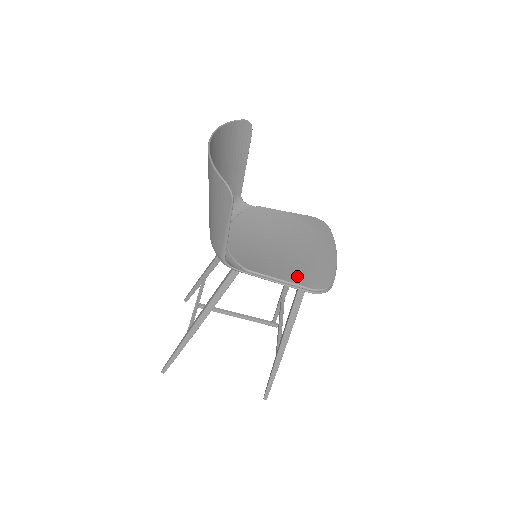
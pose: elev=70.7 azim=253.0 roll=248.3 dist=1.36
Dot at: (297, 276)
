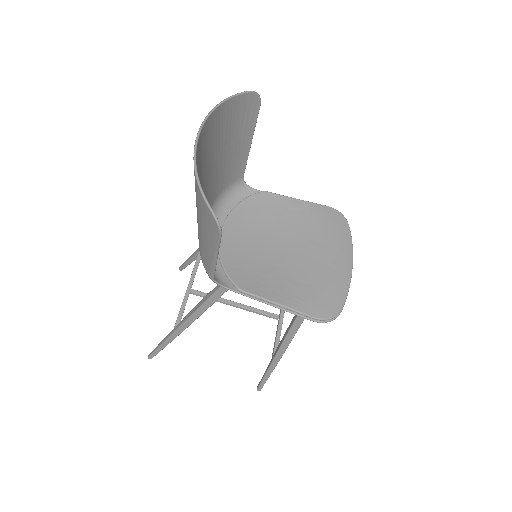
Dot at: (301, 299)
